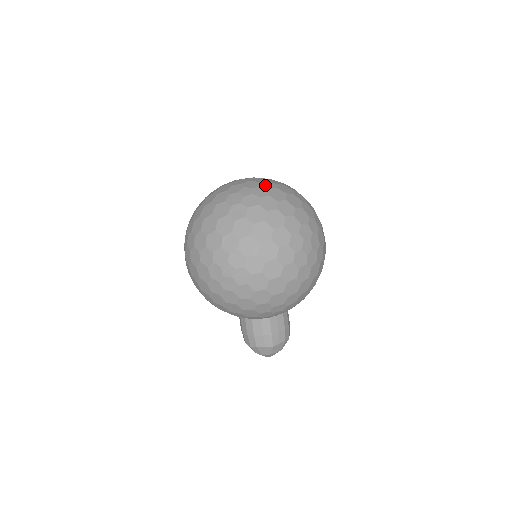
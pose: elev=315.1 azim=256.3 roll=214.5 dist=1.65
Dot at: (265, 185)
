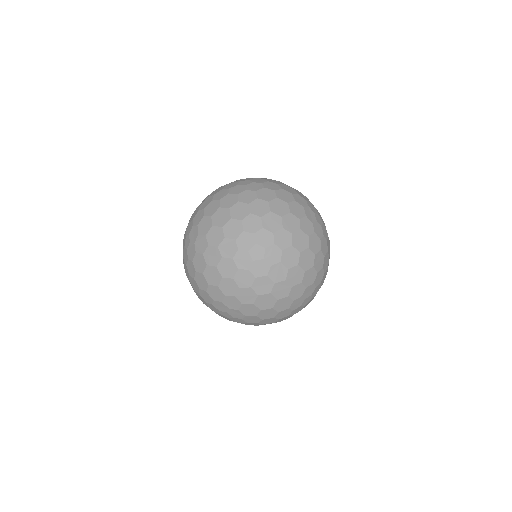
Dot at: (280, 241)
